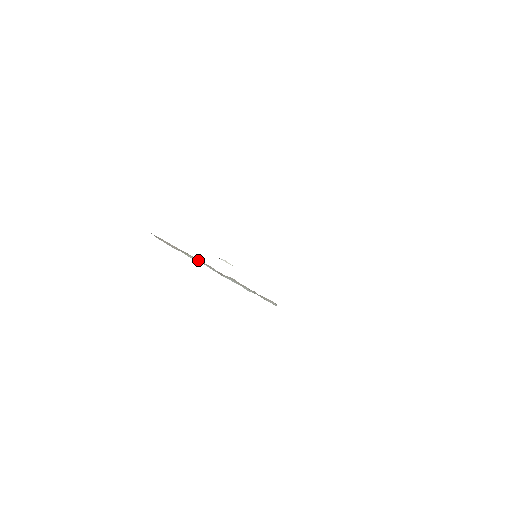
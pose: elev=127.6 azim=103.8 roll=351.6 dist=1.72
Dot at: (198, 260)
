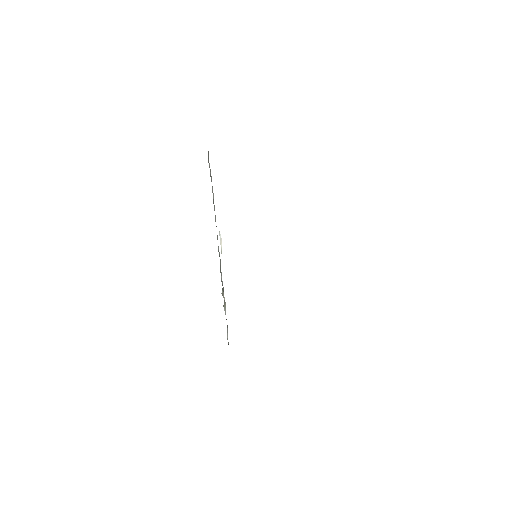
Dot at: occluded
